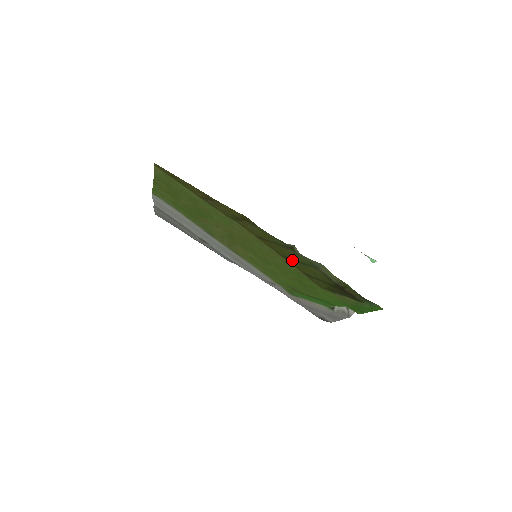
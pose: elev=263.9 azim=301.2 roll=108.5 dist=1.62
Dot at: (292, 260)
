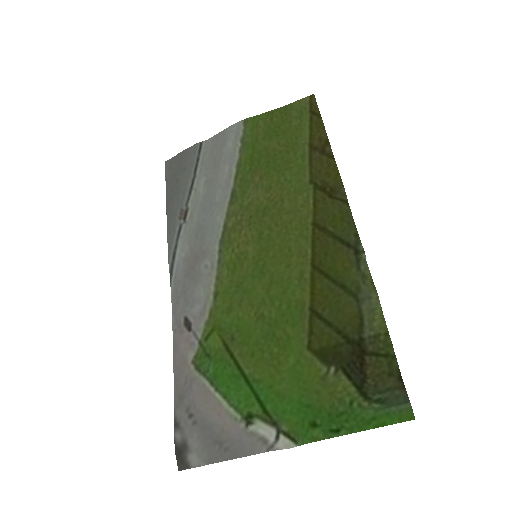
Dot at: (324, 276)
